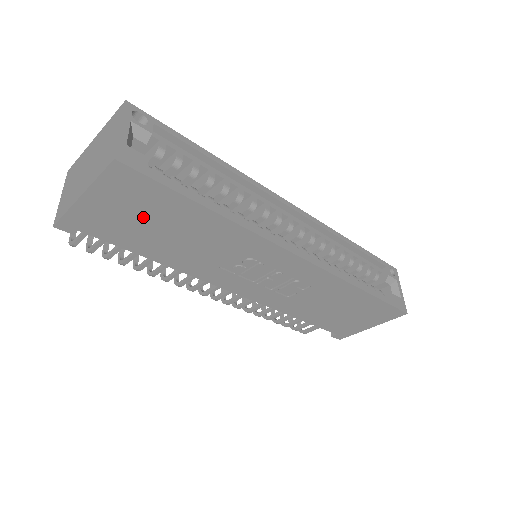
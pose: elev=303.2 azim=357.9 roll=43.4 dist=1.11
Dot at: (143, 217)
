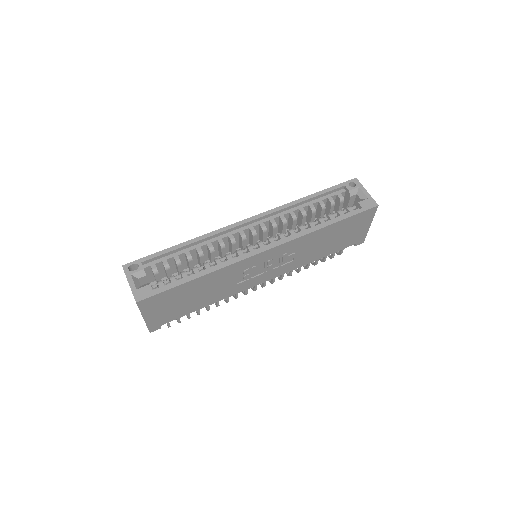
Dot at: (175, 303)
